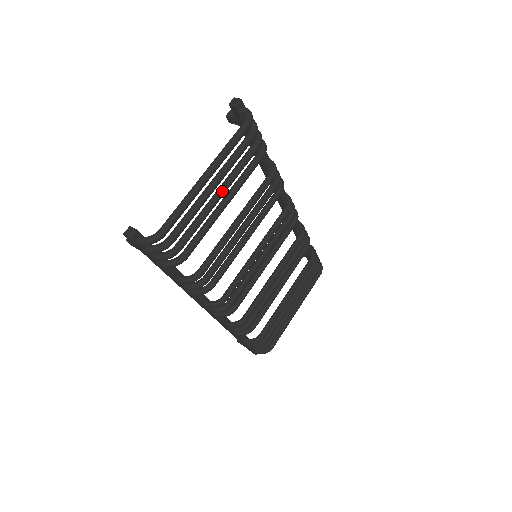
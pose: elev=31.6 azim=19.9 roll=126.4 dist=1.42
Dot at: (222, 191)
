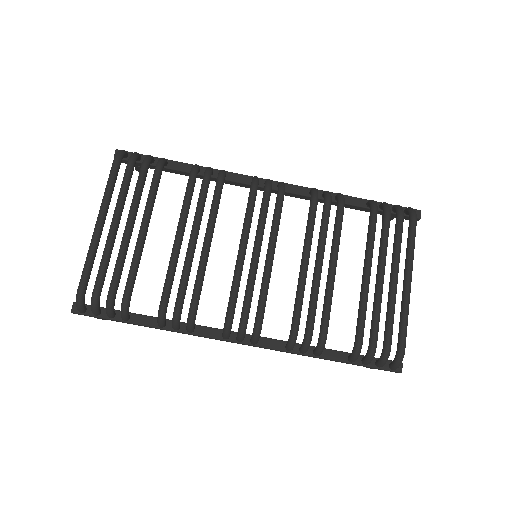
Dot at: (127, 224)
